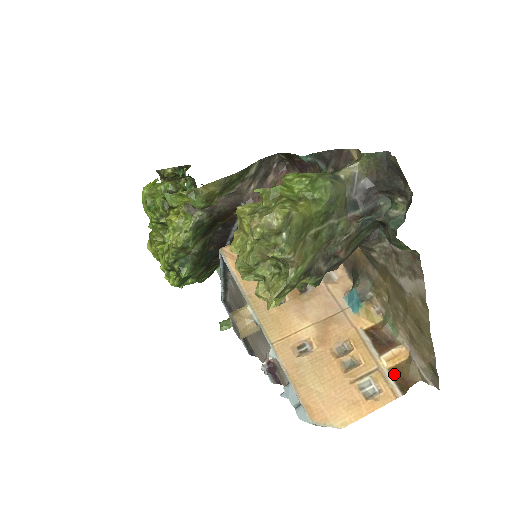
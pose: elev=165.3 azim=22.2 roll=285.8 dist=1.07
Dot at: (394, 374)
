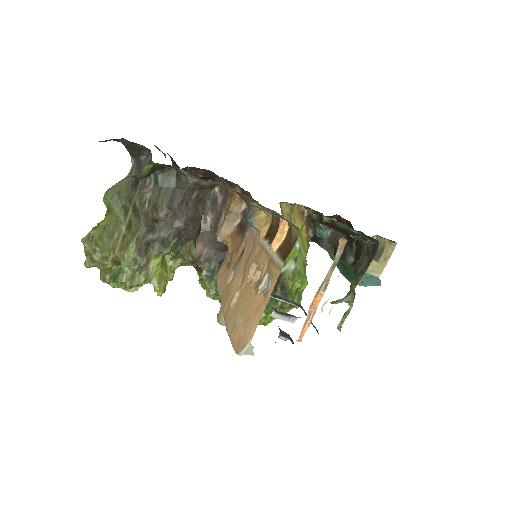
Dot at: (281, 250)
